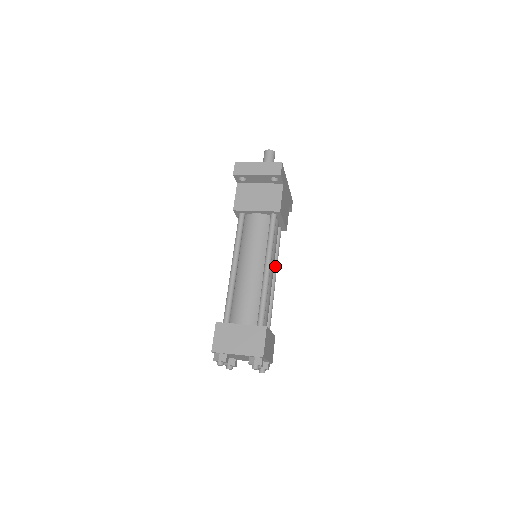
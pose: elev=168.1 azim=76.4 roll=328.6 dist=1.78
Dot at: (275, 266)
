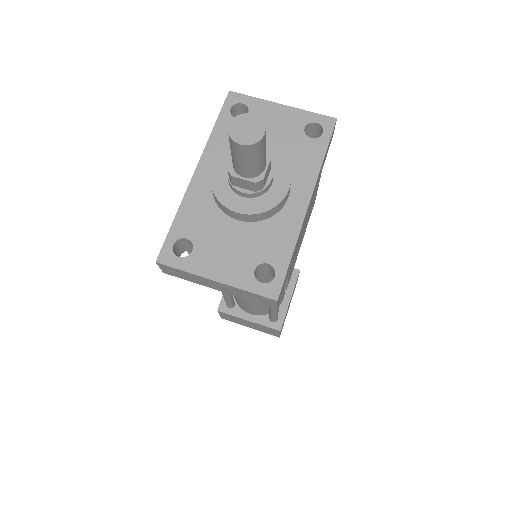
Dot at: occluded
